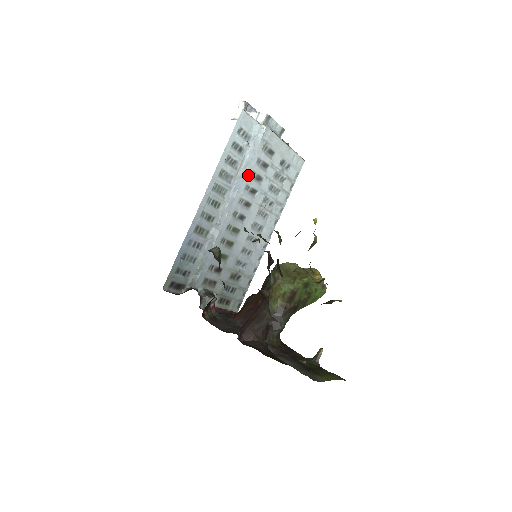
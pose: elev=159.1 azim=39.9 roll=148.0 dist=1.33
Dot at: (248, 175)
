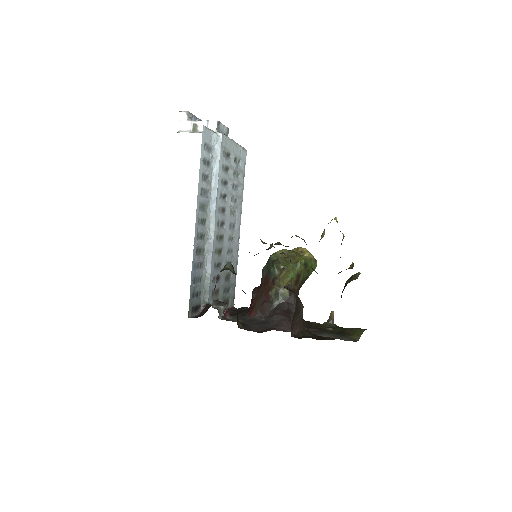
Dot at: (219, 184)
